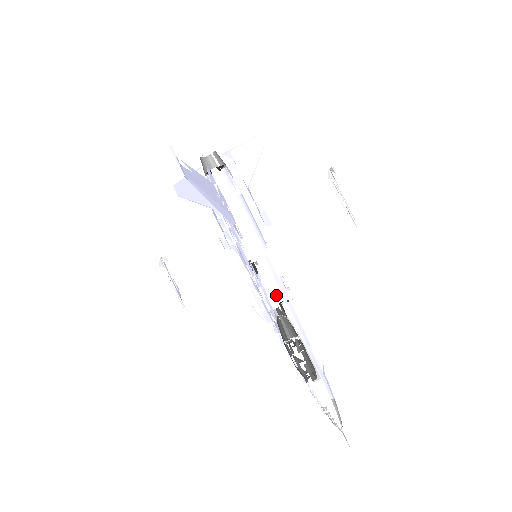
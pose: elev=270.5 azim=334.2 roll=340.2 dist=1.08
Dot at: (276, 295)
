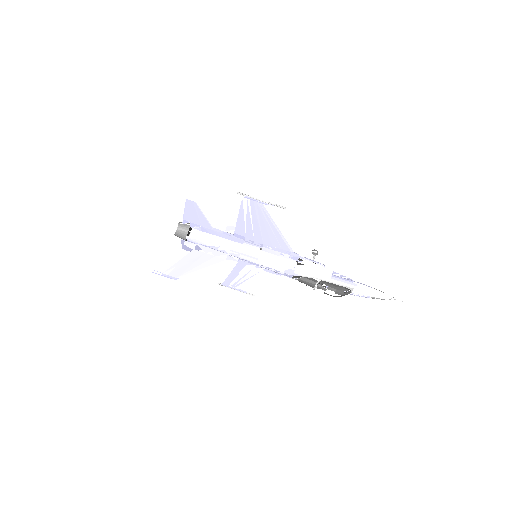
Dot at: (290, 258)
